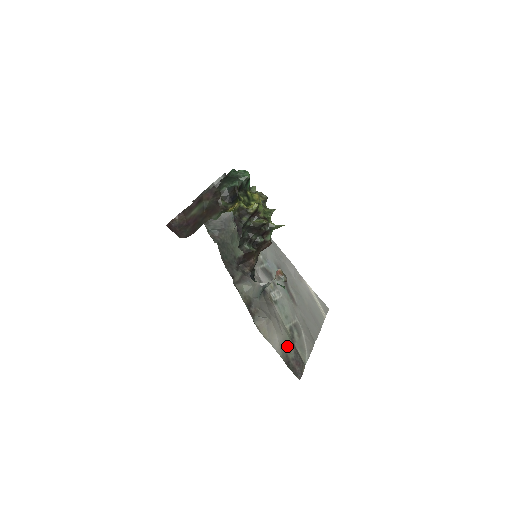
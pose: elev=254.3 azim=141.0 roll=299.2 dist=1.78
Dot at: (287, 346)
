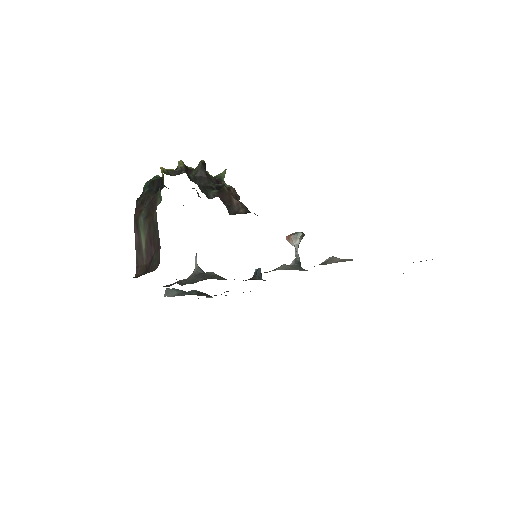
Dot at: occluded
